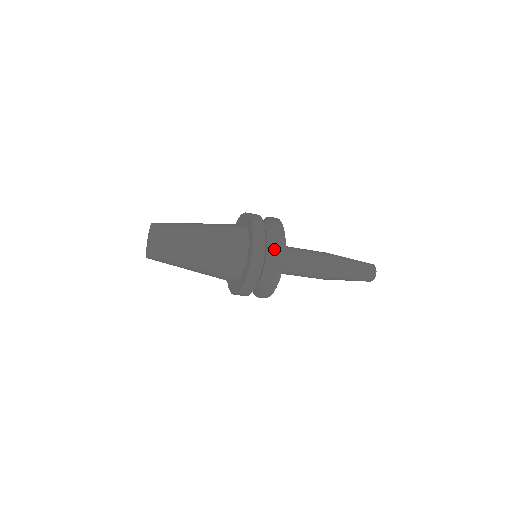
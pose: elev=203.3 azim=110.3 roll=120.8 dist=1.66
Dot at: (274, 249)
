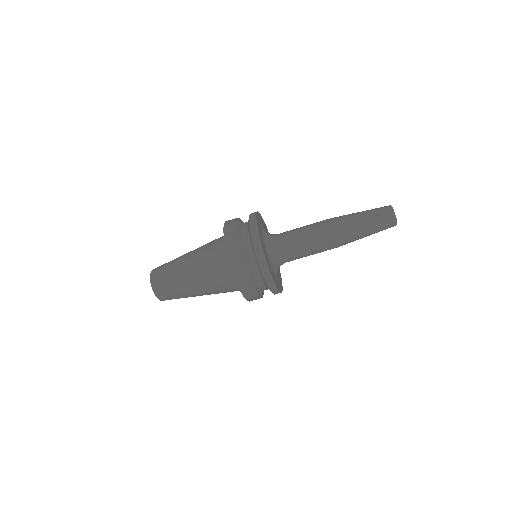
Dot at: occluded
